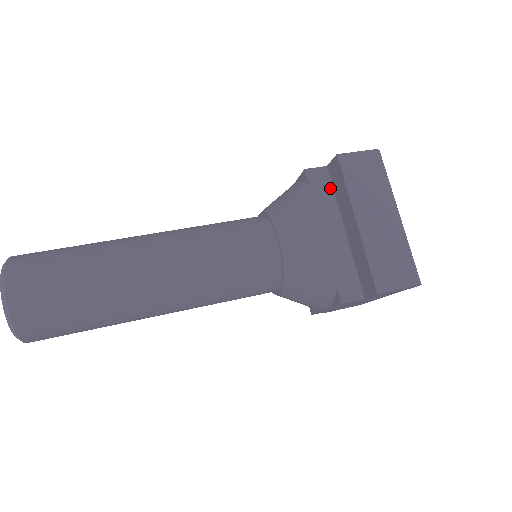
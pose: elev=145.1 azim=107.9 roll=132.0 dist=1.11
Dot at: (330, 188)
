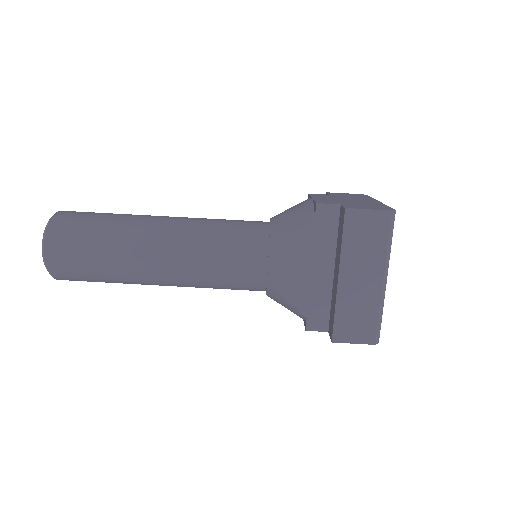
Dot at: (335, 227)
